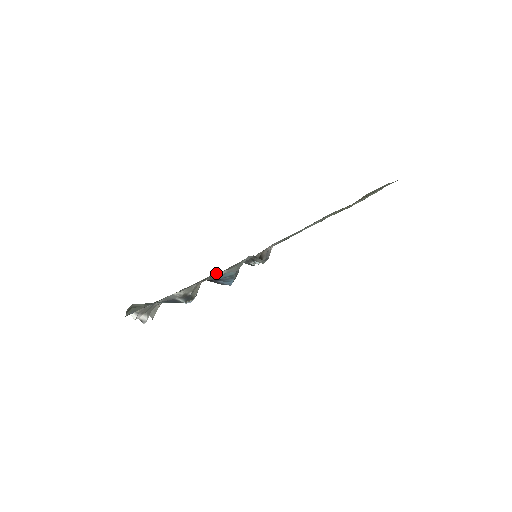
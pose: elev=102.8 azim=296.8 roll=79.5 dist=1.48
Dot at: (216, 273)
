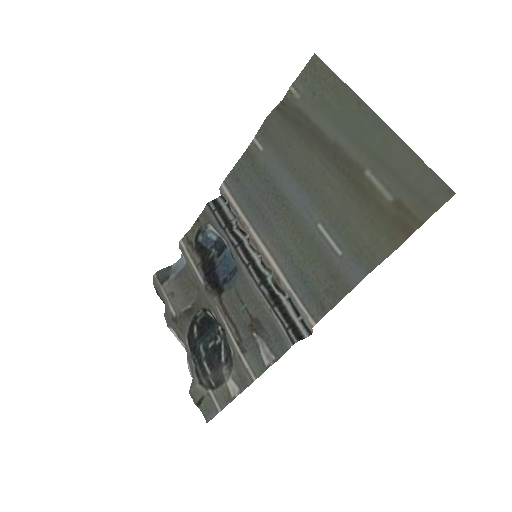
Dot at: (265, 364)
